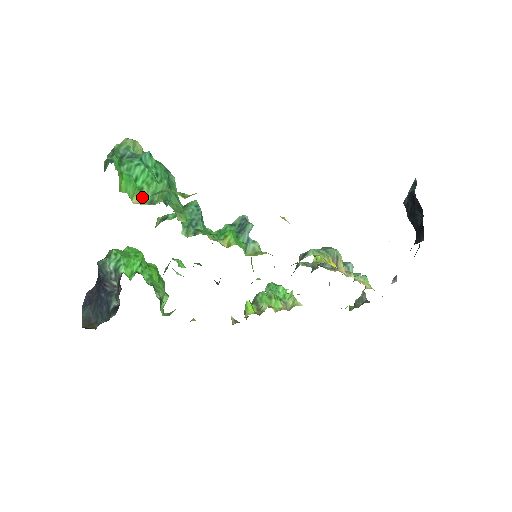
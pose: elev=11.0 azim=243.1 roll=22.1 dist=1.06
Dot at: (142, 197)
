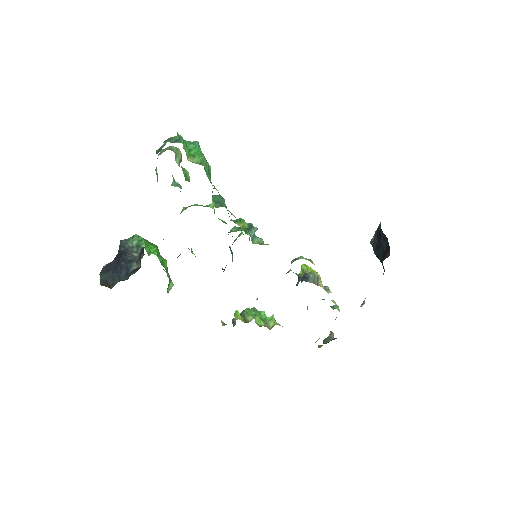
Dot at: (194, 160)
